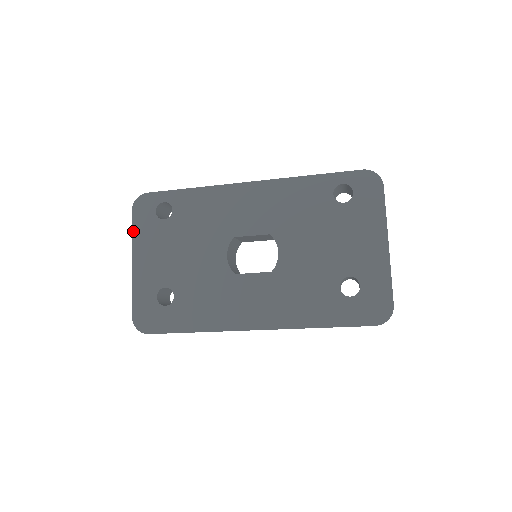
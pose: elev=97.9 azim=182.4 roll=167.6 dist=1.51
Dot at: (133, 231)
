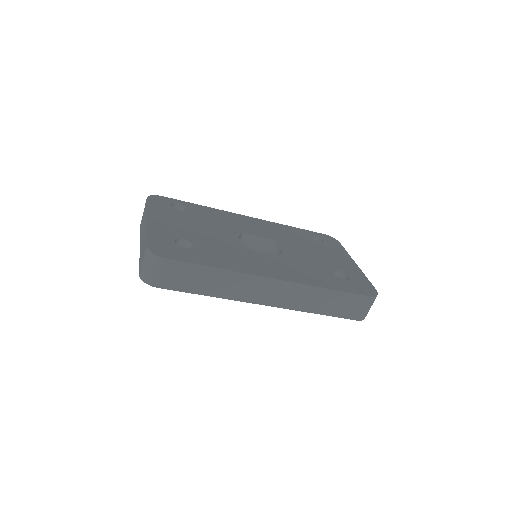
Dot at: (148, 206)
